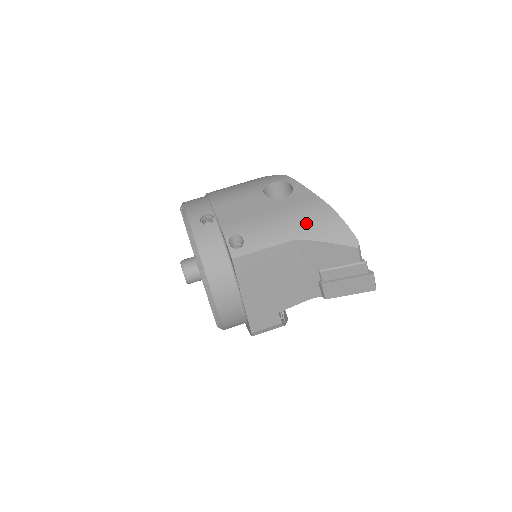
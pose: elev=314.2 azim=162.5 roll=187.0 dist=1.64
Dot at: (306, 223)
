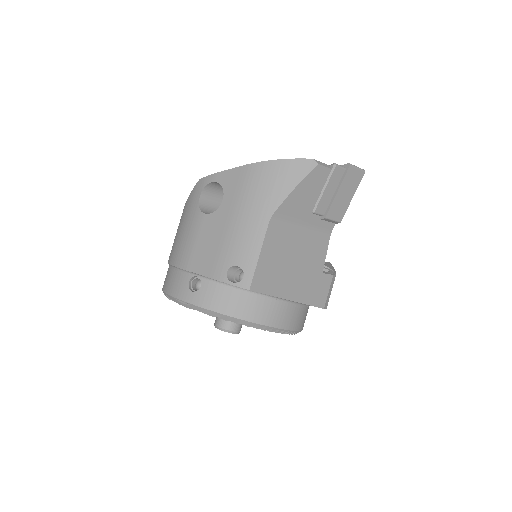
Dot at: (261, 197)
